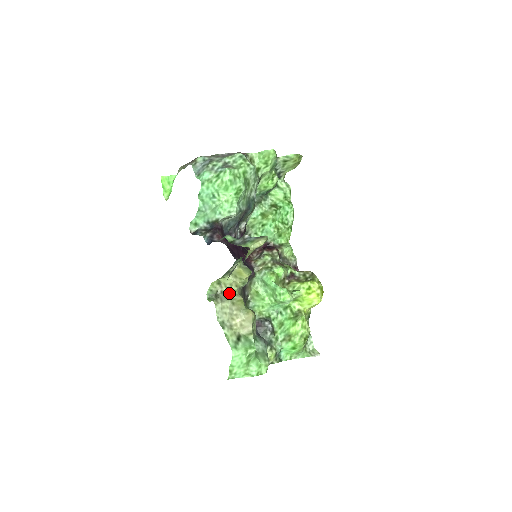
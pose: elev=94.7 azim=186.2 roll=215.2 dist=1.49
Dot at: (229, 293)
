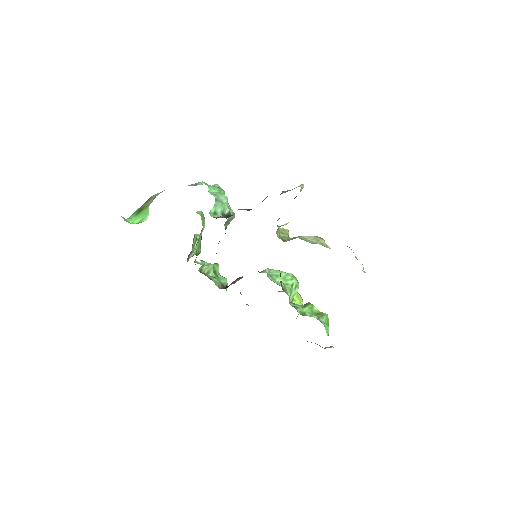
Dot at: occluded
